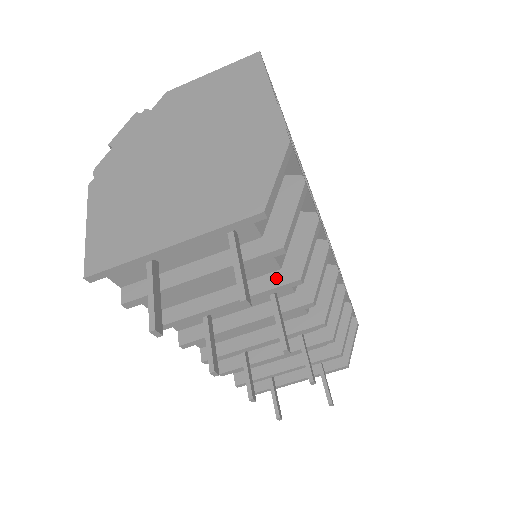
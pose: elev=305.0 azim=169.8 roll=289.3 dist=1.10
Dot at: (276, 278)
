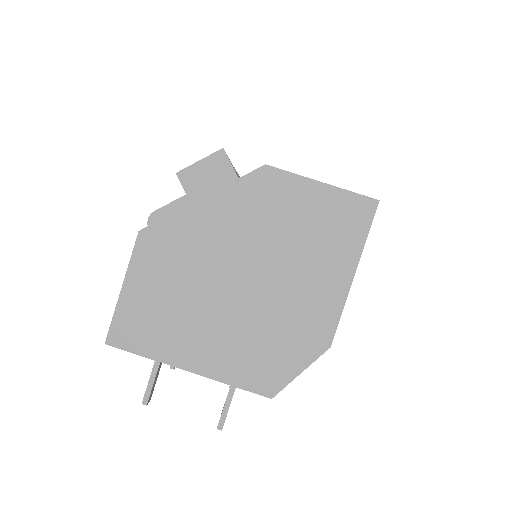
Dot at: occluded
